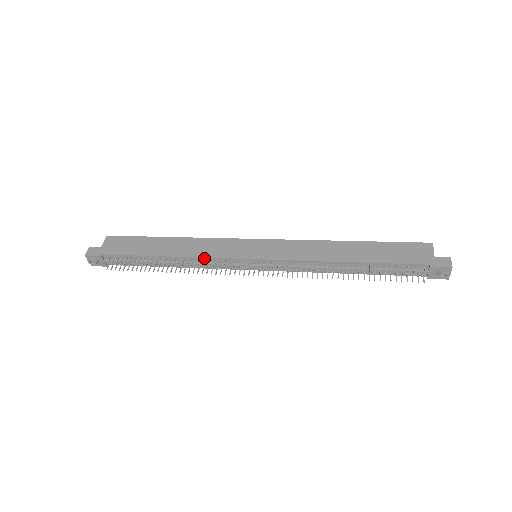
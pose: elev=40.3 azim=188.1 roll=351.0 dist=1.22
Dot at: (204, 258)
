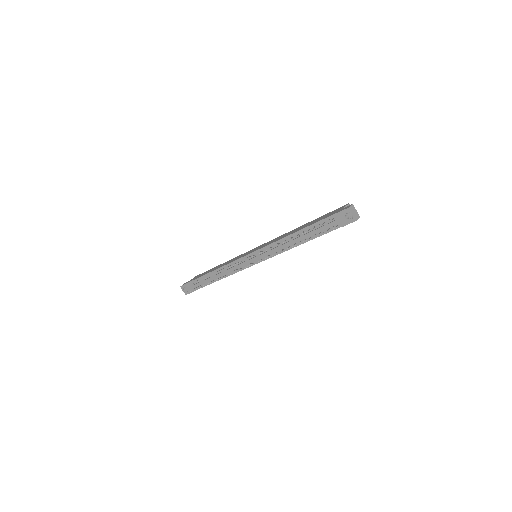
Dot at: (228, 265)
